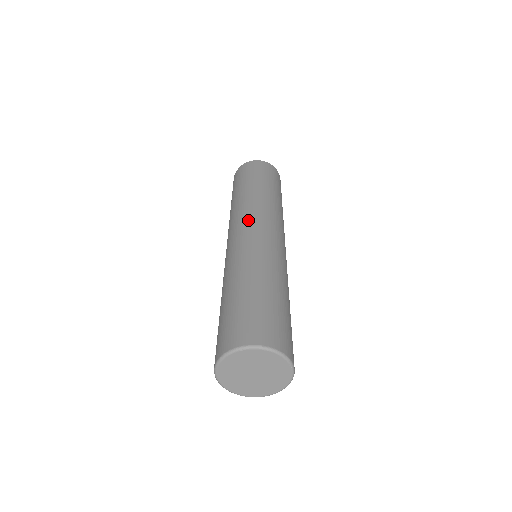
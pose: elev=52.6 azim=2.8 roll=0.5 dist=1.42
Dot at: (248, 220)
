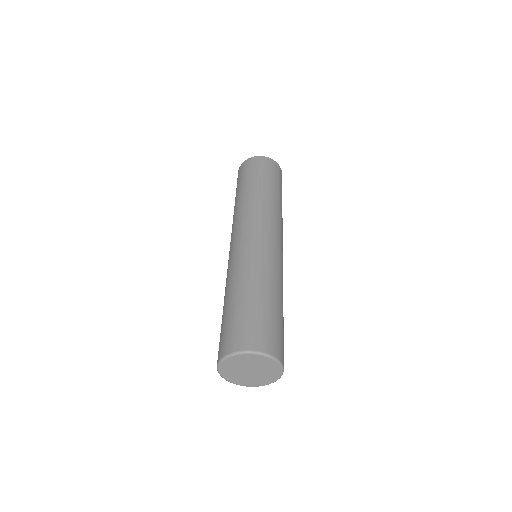
Dot at: (234, 232)
